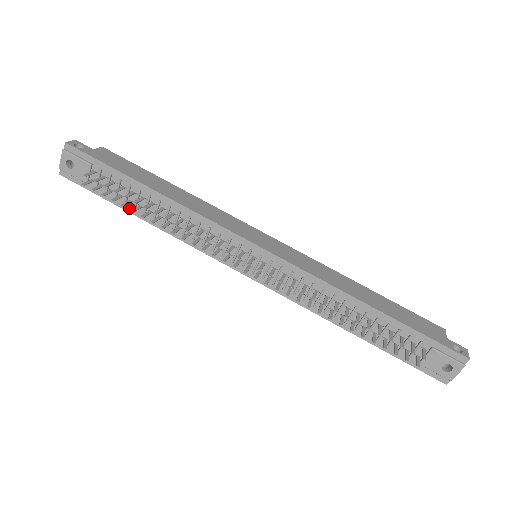
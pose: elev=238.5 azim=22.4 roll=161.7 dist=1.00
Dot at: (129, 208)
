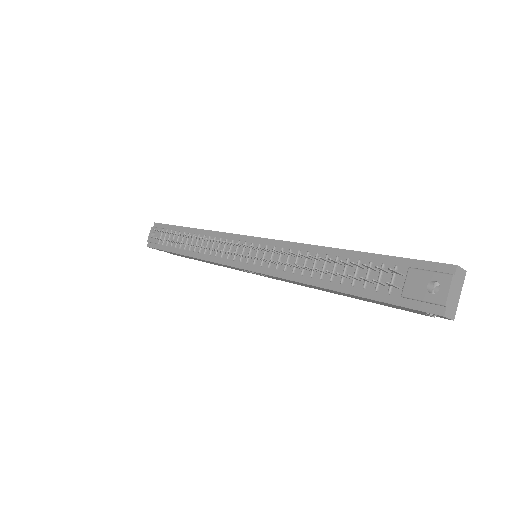
Dot at: (177, 250)
